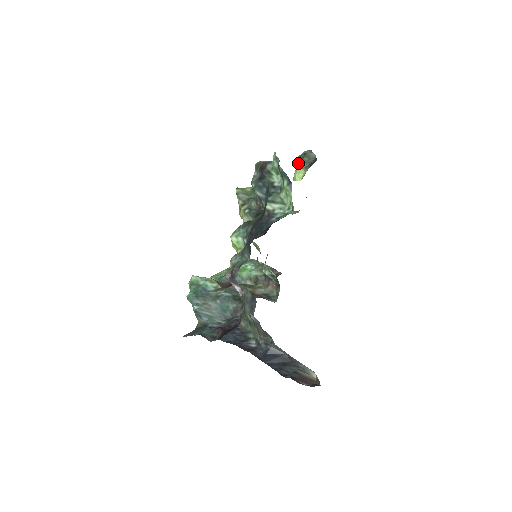
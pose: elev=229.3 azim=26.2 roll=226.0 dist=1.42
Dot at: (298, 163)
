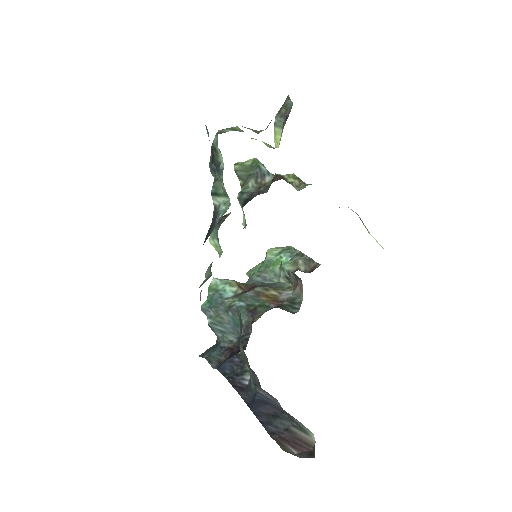
Dot at: (275, 119)
